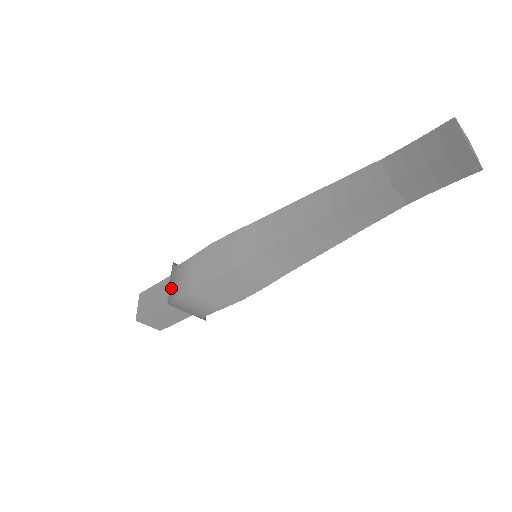
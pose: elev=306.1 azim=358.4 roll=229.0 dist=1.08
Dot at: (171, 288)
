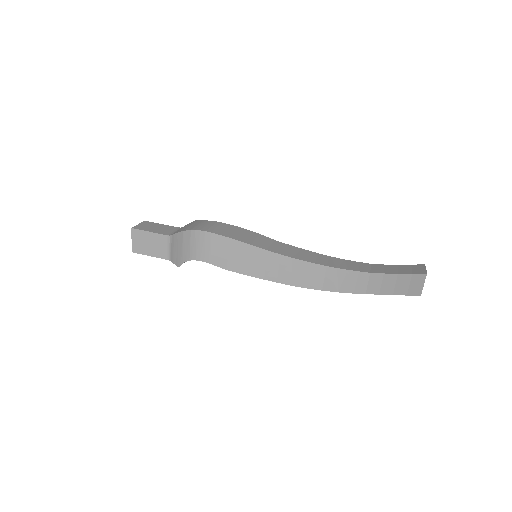
Dot at: (189, 226)
